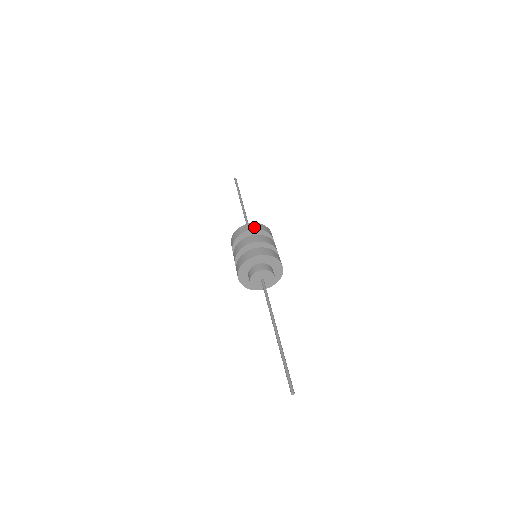
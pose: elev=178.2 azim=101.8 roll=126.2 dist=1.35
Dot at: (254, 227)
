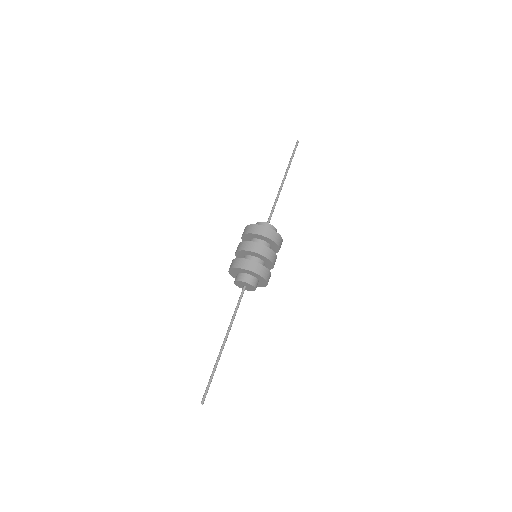
Dot at: (257, 231)
